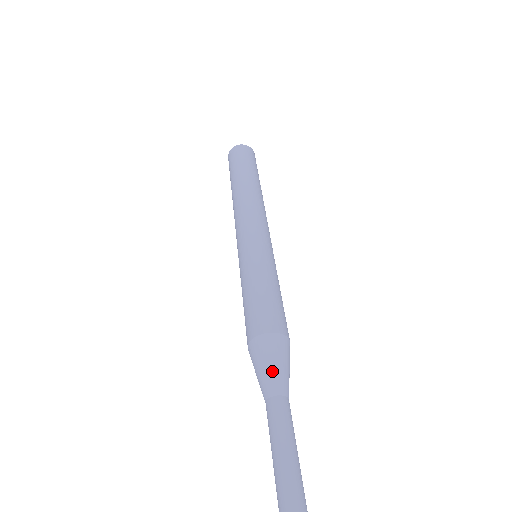
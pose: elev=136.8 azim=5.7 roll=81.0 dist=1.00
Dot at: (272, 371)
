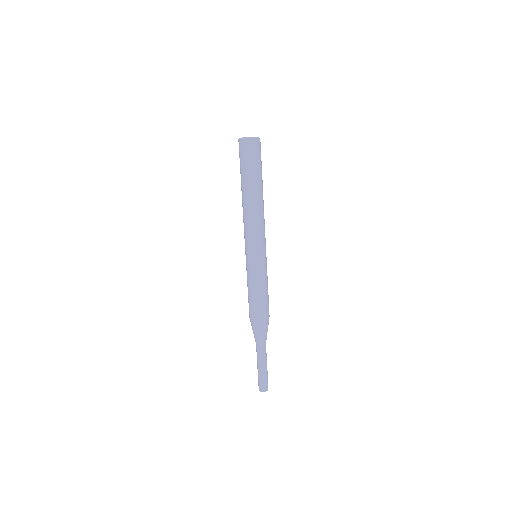
Dot at: (256, 336)
